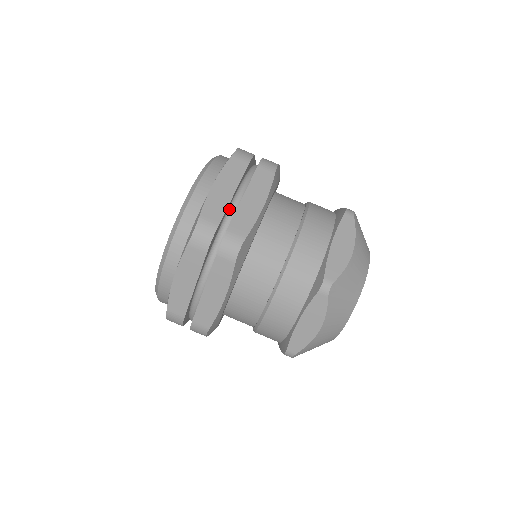
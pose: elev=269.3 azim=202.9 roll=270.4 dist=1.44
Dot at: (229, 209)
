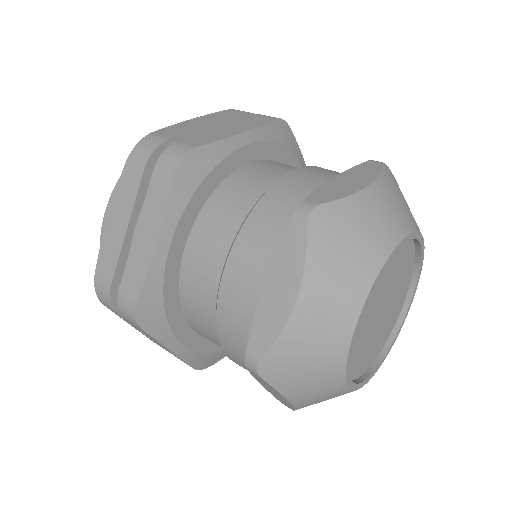
Dot at: occluded
